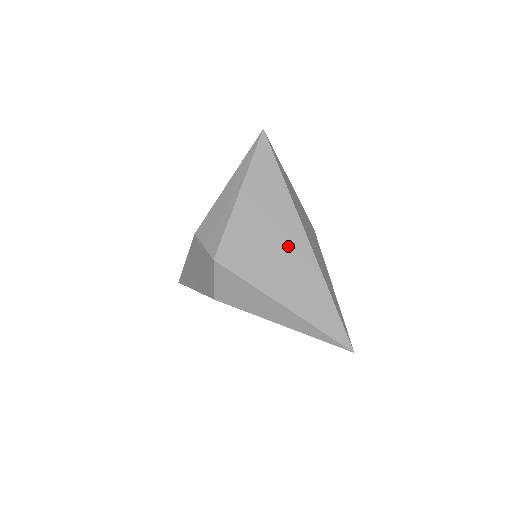
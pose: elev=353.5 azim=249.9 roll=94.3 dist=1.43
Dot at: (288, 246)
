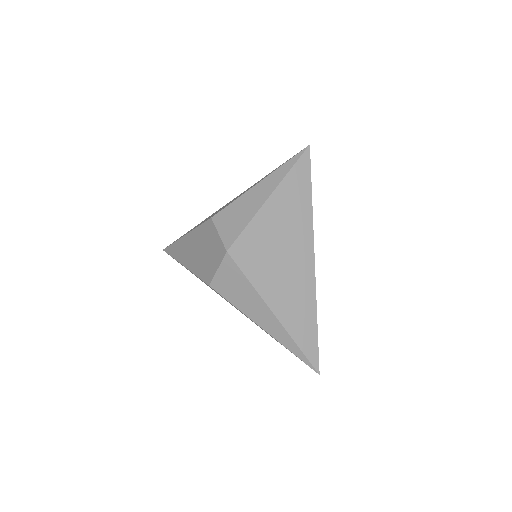
Dot at: (296, 261)
